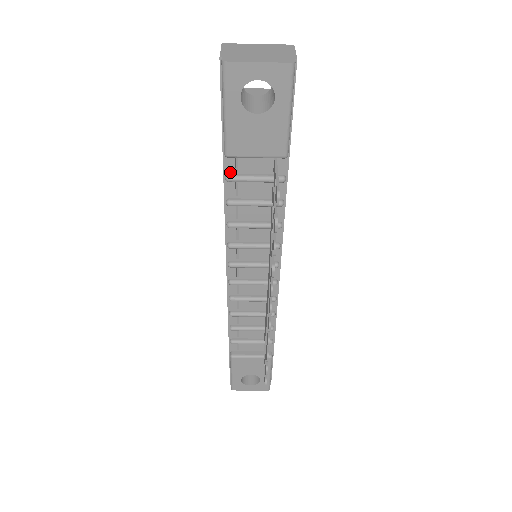
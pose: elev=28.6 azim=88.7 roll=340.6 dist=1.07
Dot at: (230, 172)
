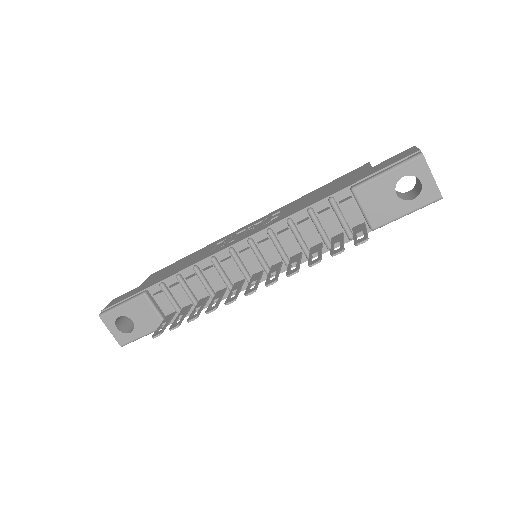
Dot at: (336, 198)
